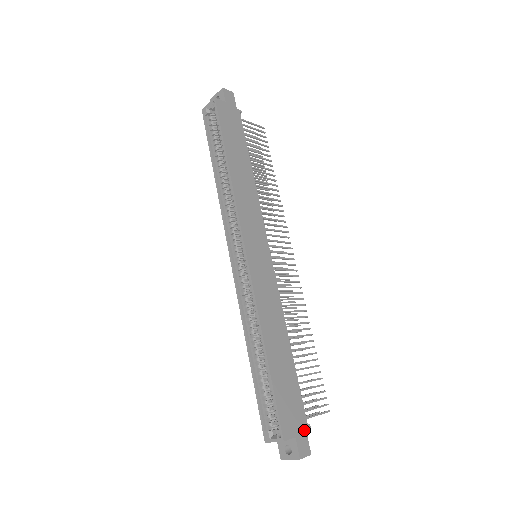
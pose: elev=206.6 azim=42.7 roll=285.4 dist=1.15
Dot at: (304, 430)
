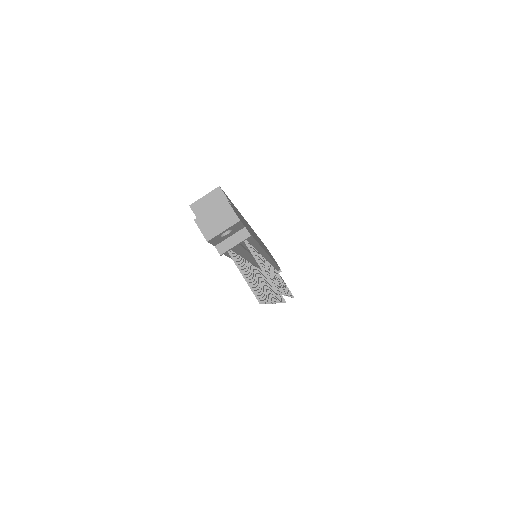
Dot at: (243, 223)
